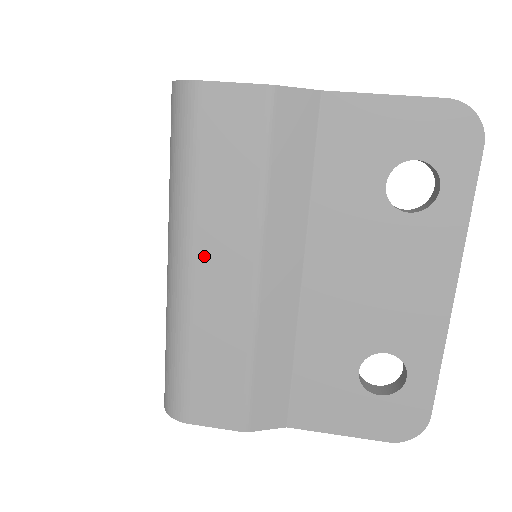
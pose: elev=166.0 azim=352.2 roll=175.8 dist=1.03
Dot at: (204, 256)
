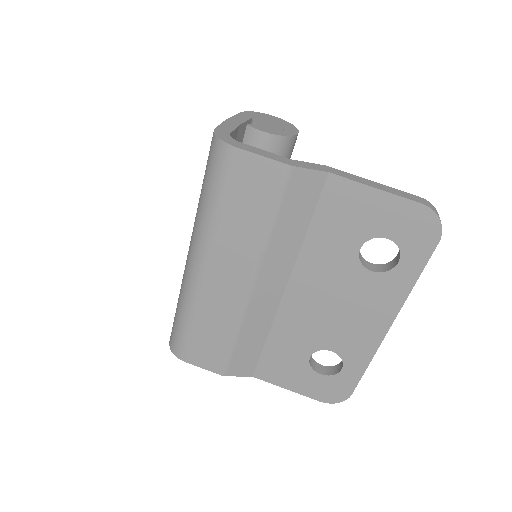
Dot at: (215, 265)
